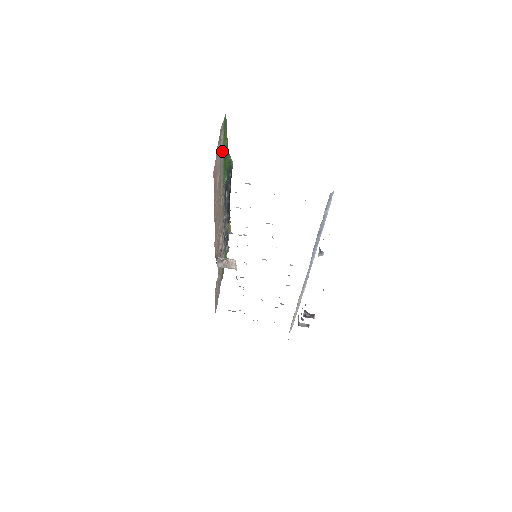
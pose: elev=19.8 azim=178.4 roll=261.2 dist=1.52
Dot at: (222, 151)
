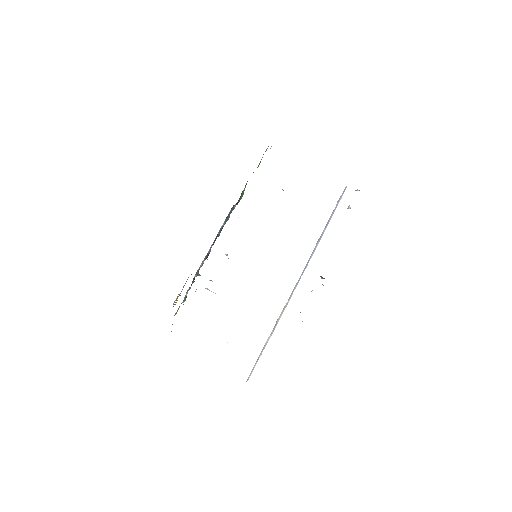
Dot at: (259, 164)
